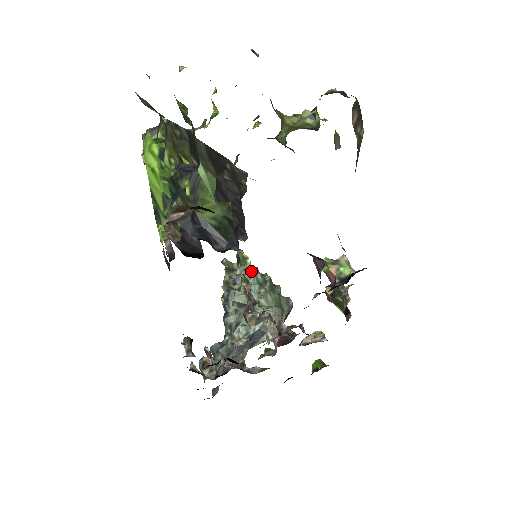
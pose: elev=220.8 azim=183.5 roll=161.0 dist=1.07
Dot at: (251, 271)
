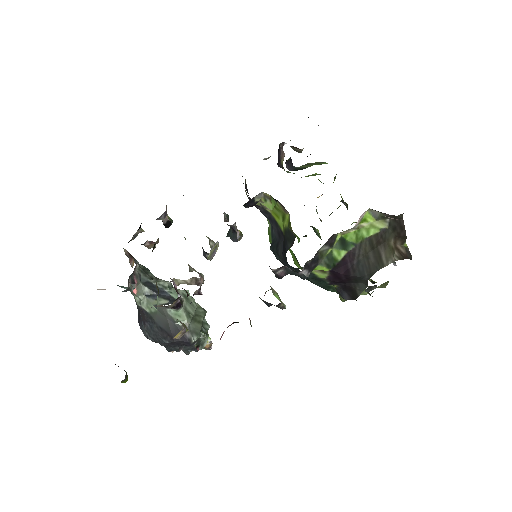
Dot at: occluded
